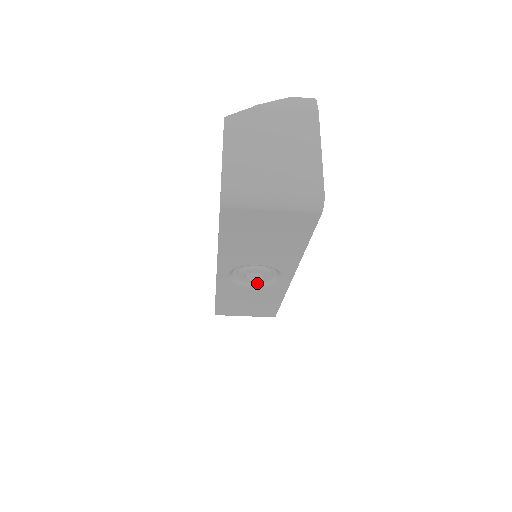
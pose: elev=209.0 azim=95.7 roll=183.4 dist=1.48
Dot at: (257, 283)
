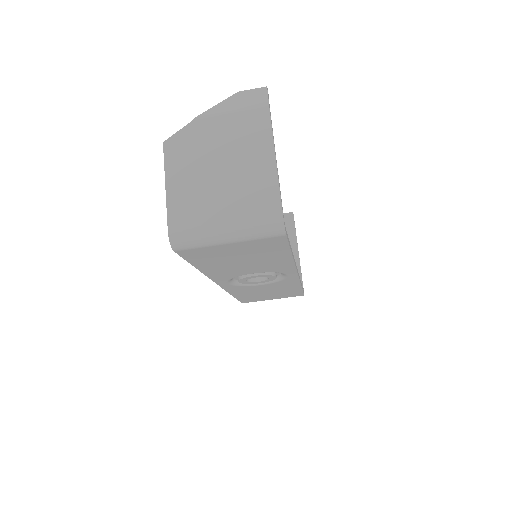
Dot at: (264, 282)
